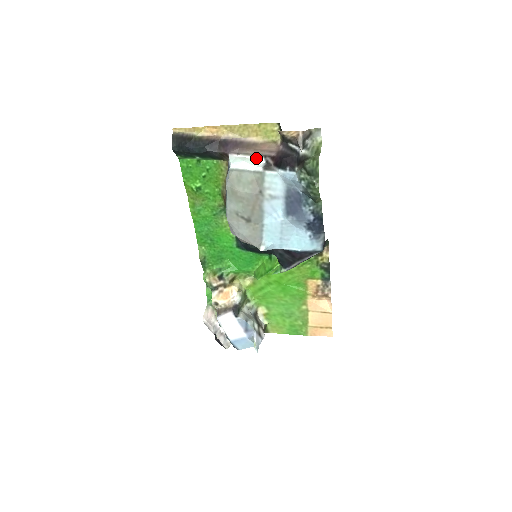
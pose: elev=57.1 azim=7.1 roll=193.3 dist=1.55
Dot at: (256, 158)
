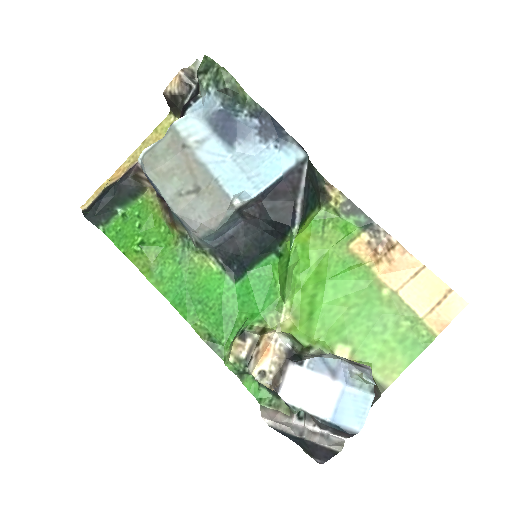
Dot at: occluded
